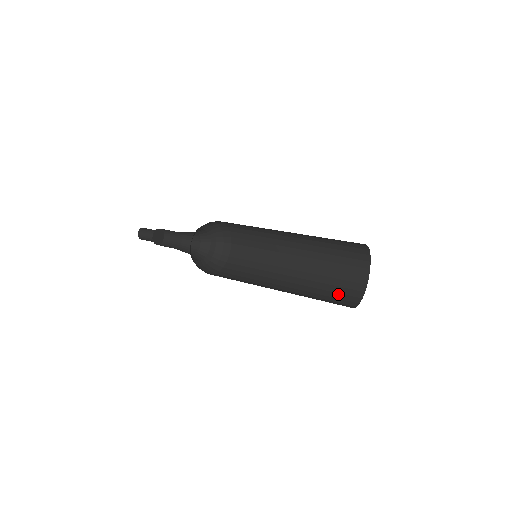
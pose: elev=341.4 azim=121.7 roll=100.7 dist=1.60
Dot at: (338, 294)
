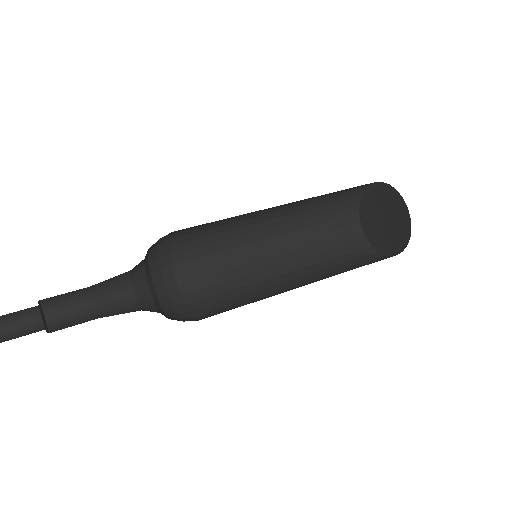
Dot at: (356, 259)
